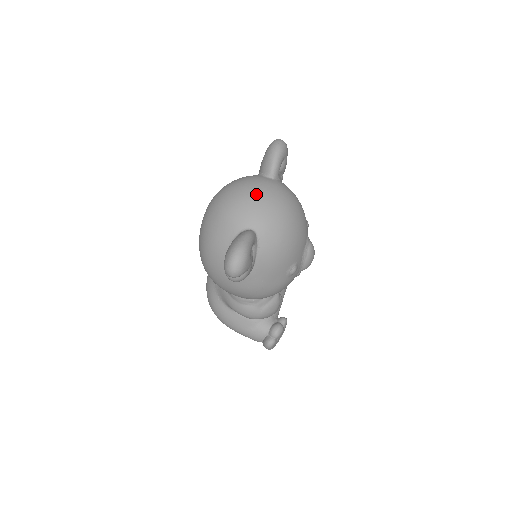
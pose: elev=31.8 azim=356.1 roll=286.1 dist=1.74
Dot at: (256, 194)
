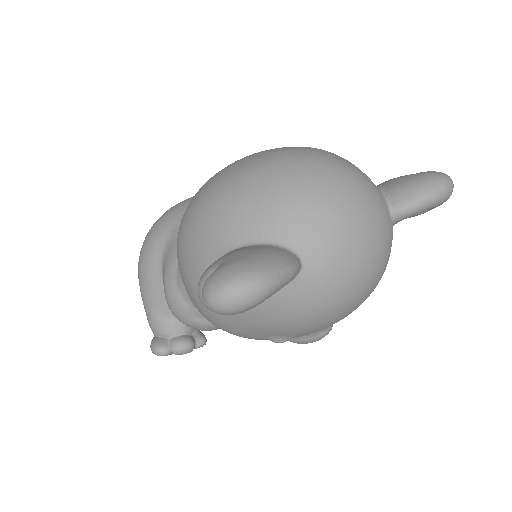
Dot at: (359, 221)
